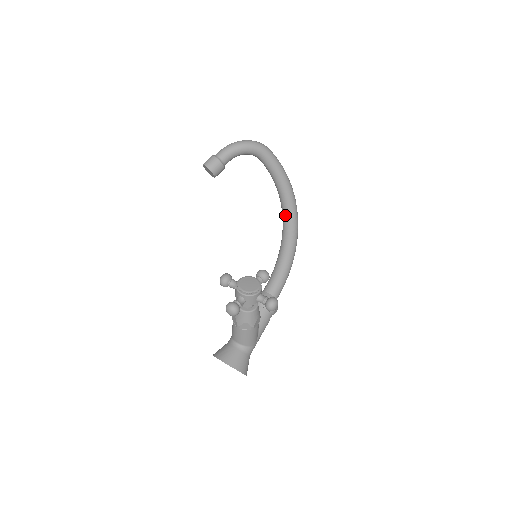
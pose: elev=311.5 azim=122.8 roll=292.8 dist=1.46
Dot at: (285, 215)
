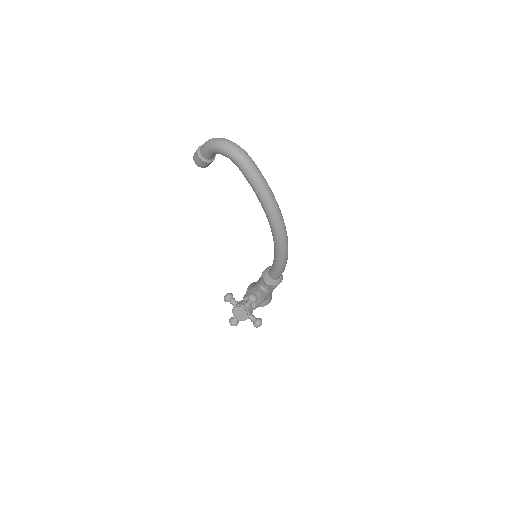
Dot at: (272, 235)
